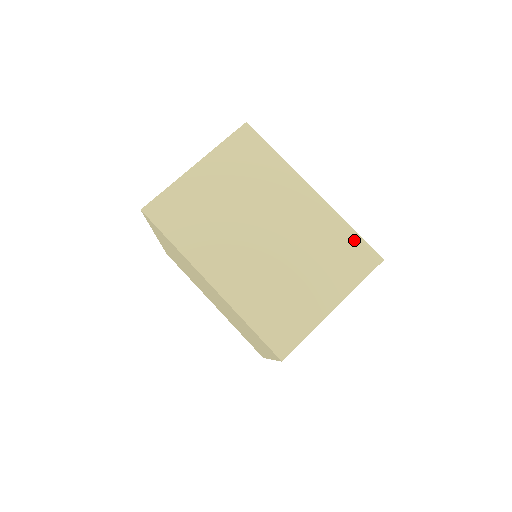
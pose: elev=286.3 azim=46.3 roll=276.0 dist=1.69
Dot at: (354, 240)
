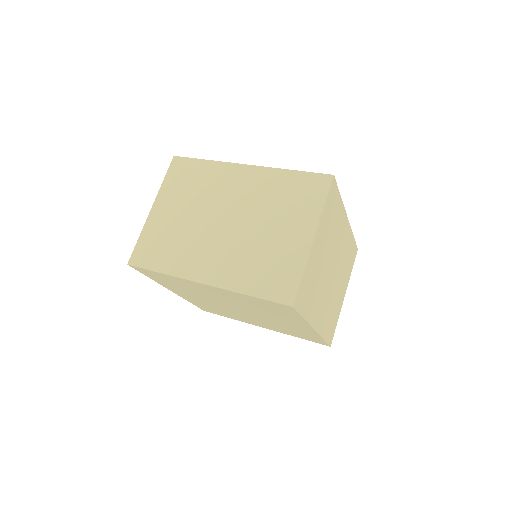
Dot at: (300, 177)
